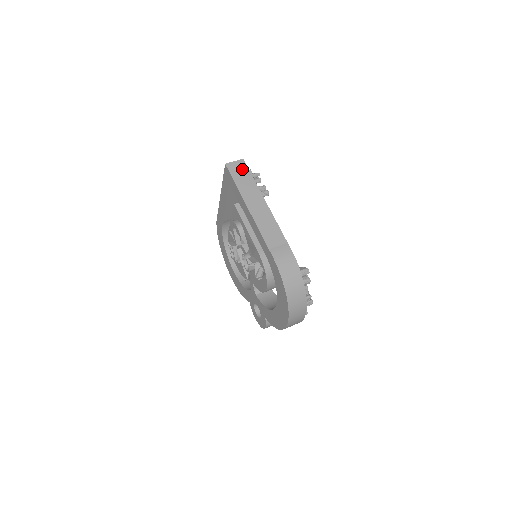
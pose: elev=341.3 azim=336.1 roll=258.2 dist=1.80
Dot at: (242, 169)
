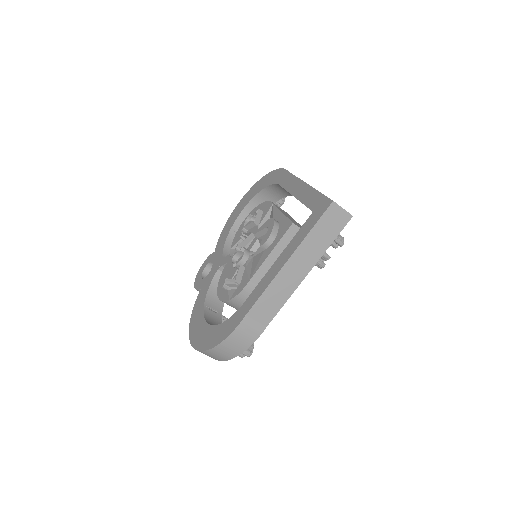
Dot at: (337, 224)
